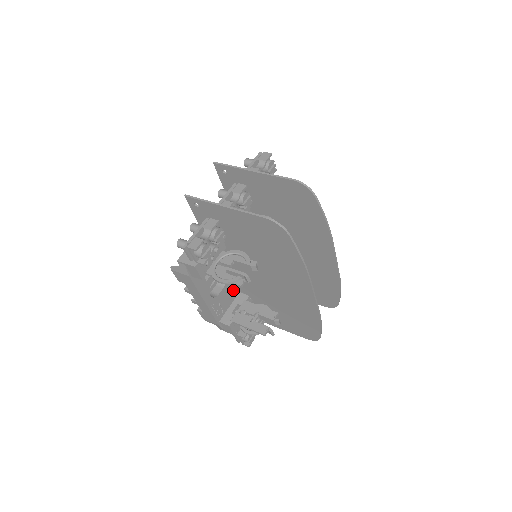
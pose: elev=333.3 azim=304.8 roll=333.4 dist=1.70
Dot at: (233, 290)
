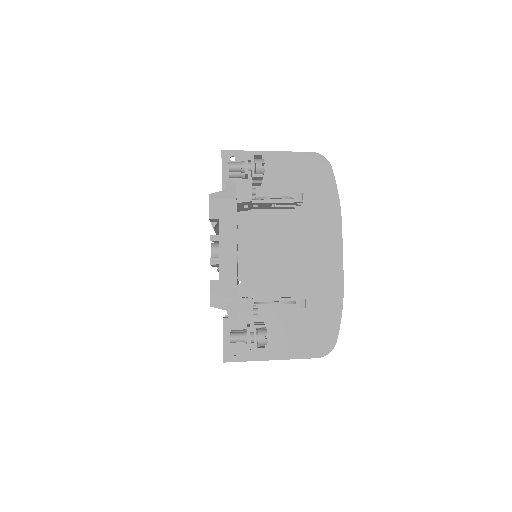
Dot at: occluded
